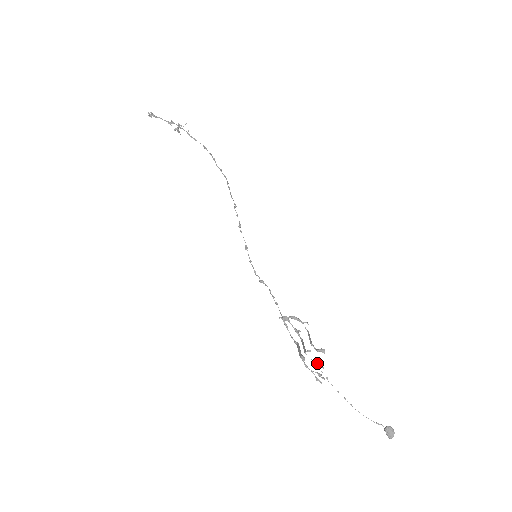
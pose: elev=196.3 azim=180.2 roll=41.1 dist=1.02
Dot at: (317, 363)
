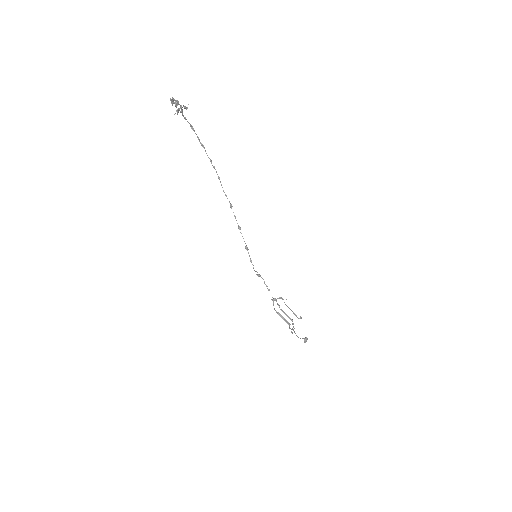
Dot at: (293, 324)
